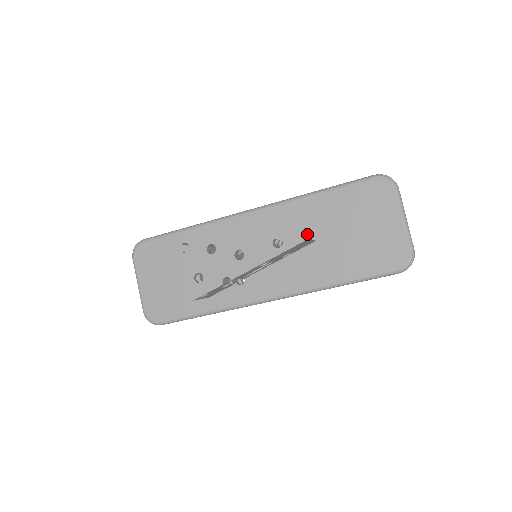
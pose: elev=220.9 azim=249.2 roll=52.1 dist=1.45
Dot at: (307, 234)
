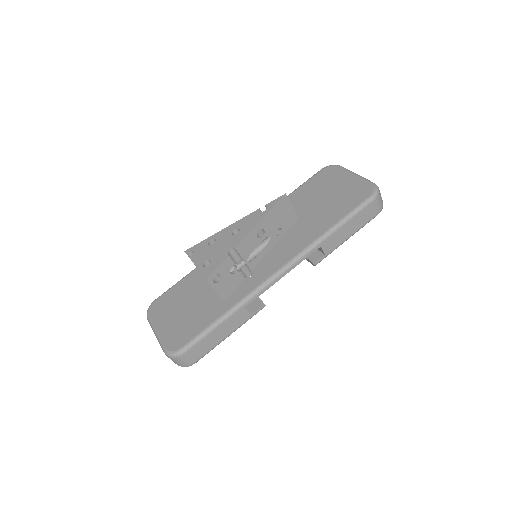
Dot at: occluded
